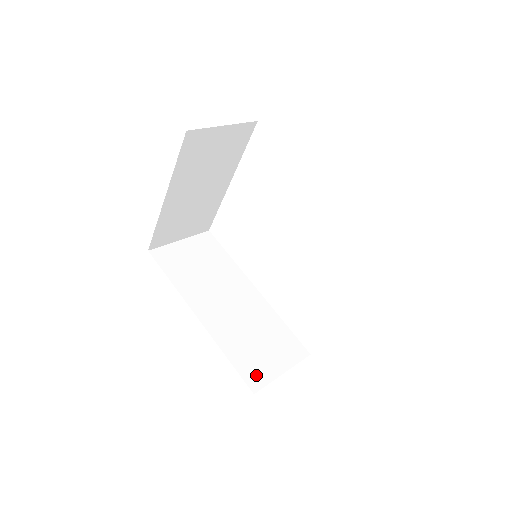
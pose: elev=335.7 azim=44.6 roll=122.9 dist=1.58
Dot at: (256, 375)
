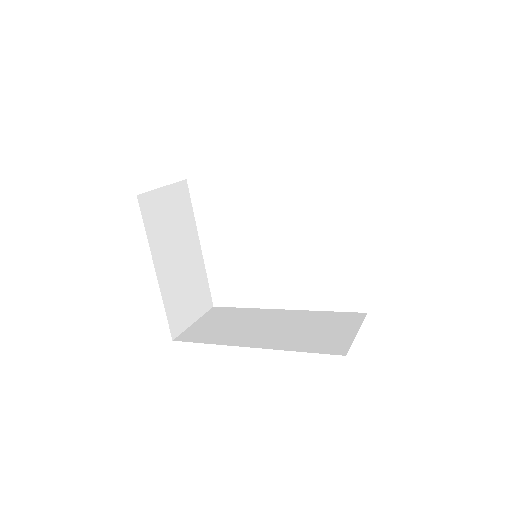
Dot at: (335, 346)
